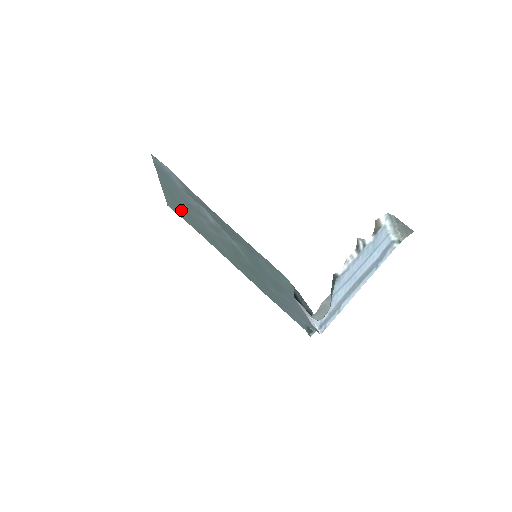
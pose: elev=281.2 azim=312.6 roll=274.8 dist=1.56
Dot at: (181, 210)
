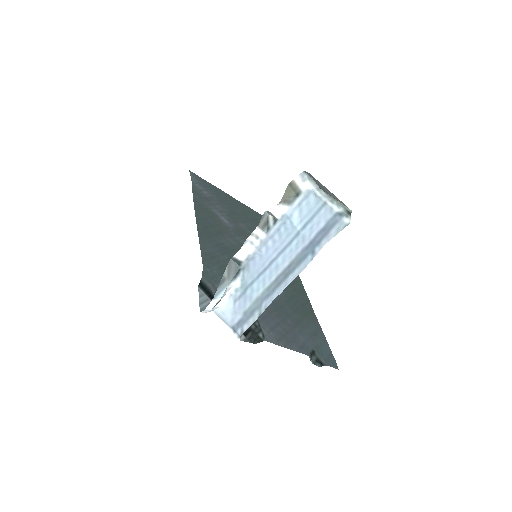
Dot at: occluded
